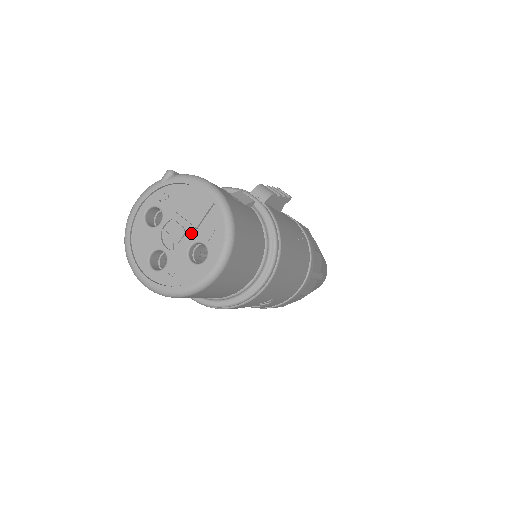
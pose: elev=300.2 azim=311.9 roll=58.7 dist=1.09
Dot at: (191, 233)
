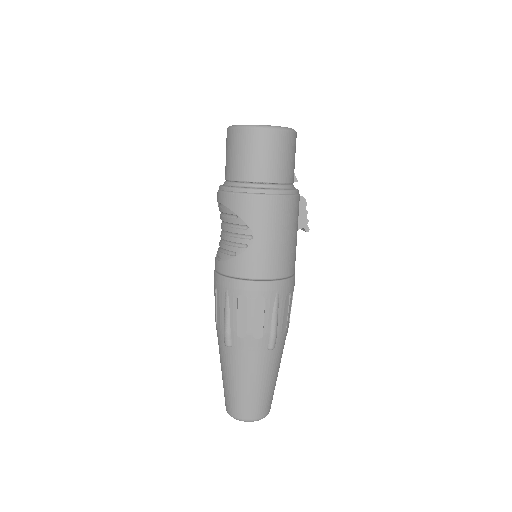
Dot at: occluded
